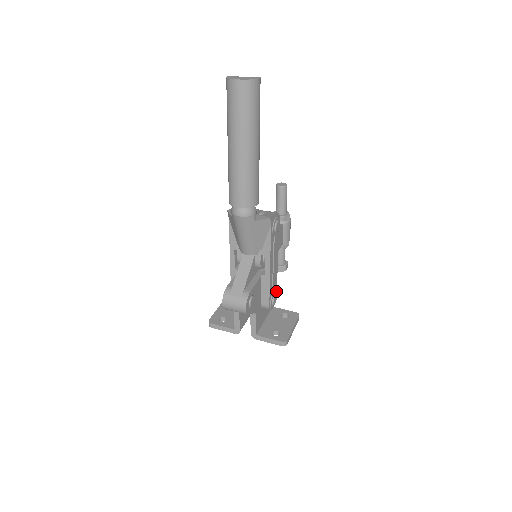
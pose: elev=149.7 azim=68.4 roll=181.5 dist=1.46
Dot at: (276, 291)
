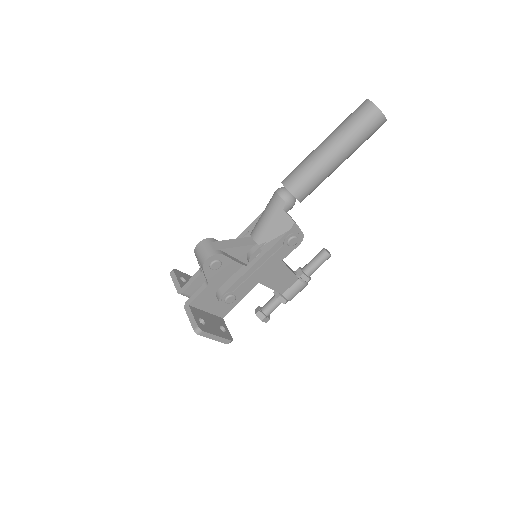
Dot at: occluded
